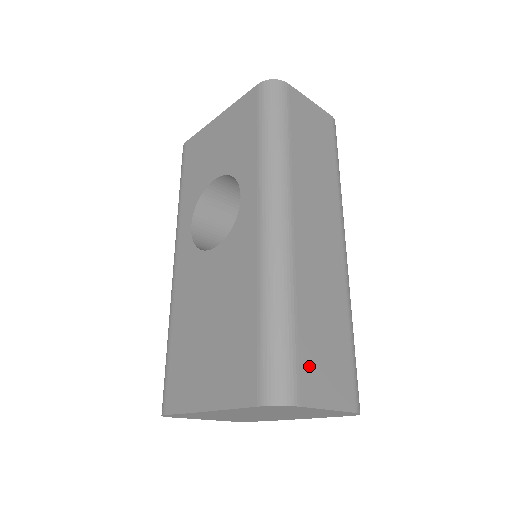
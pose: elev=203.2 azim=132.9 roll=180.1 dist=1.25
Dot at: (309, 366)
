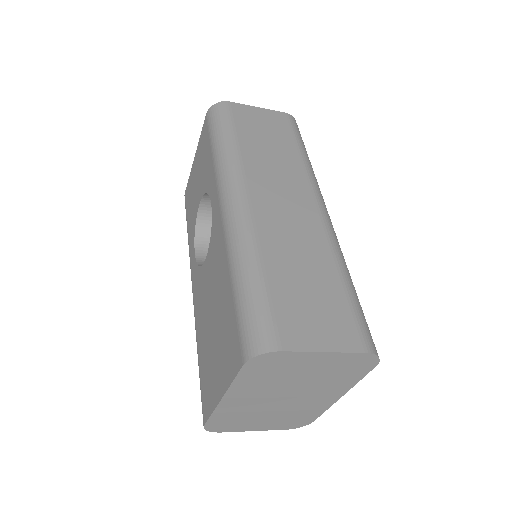
Dot at: (289, 314)
